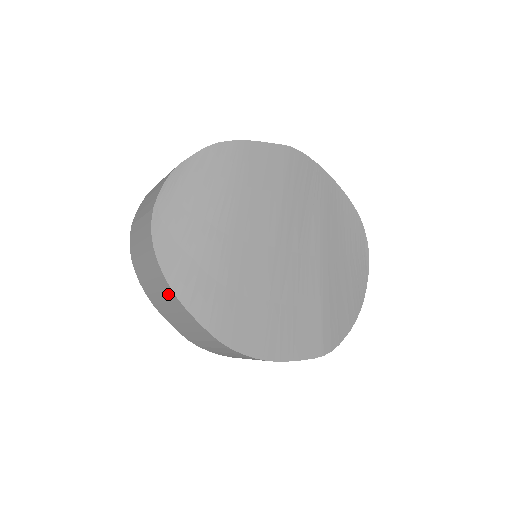
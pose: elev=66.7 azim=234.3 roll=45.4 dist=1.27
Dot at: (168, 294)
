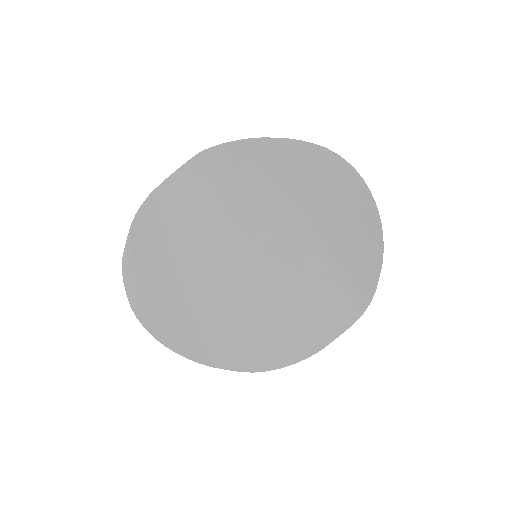
Dot at: occluded
